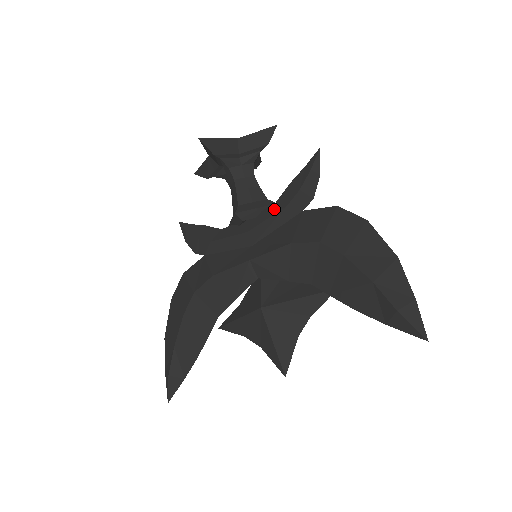
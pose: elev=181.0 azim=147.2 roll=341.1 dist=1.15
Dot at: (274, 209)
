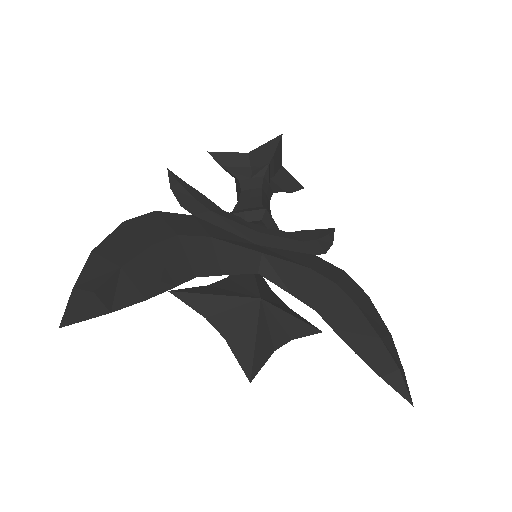
Dot at: (289, 235)
